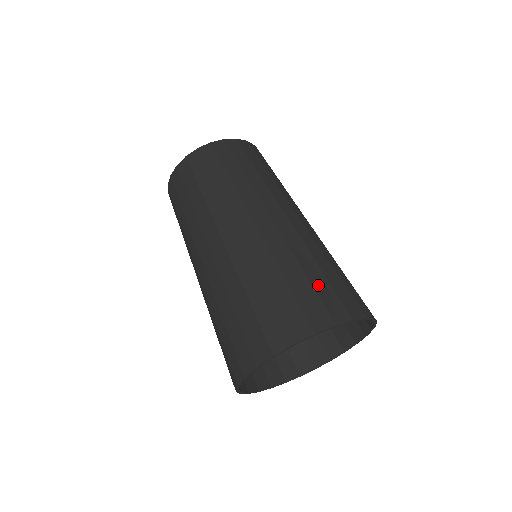
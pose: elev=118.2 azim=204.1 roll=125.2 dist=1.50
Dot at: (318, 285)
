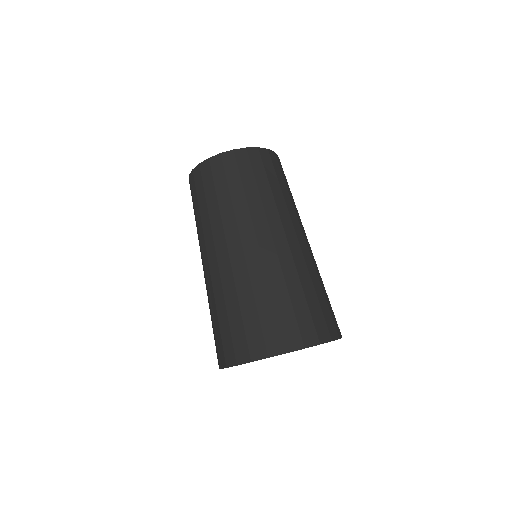
Dot at: (312, 307)
